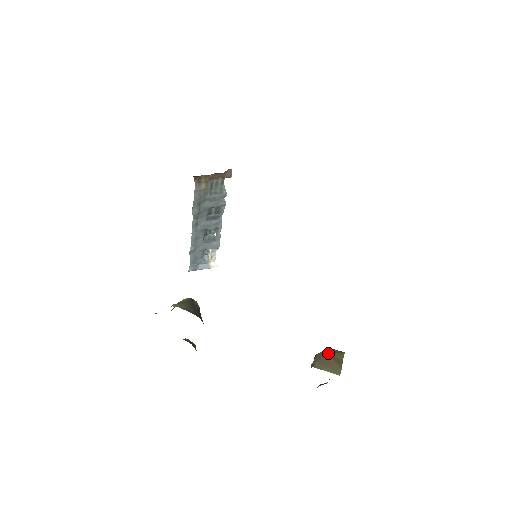
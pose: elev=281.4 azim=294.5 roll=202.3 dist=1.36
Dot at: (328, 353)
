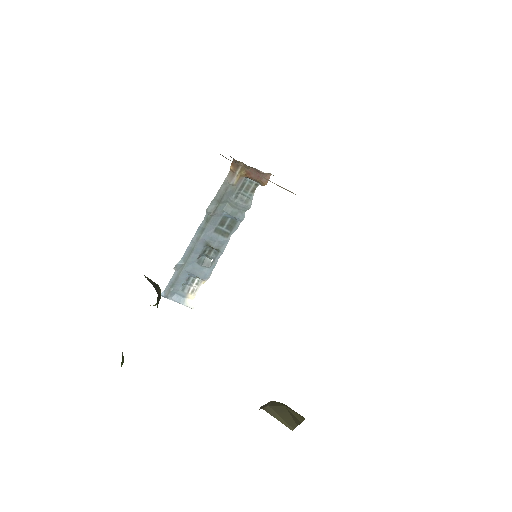
Dot at: (286, 406)
